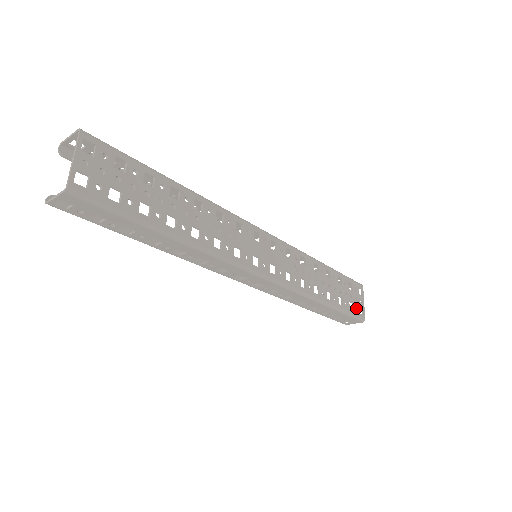
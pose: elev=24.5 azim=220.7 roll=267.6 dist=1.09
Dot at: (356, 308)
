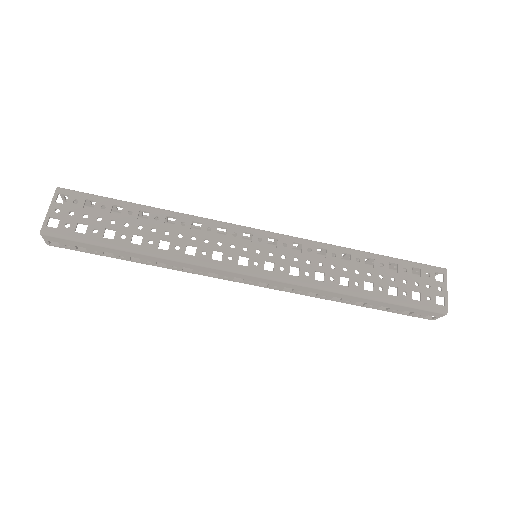
Dot at: occluded
